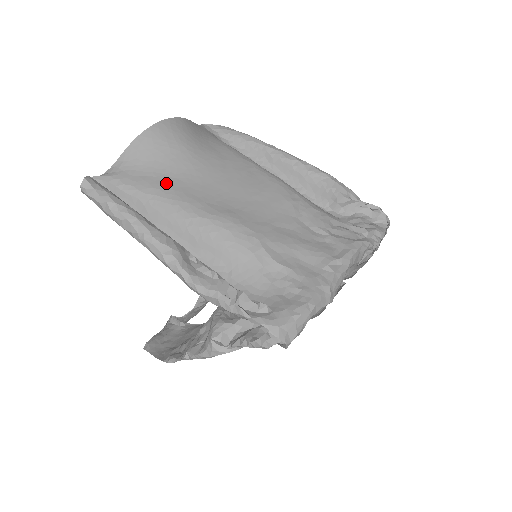
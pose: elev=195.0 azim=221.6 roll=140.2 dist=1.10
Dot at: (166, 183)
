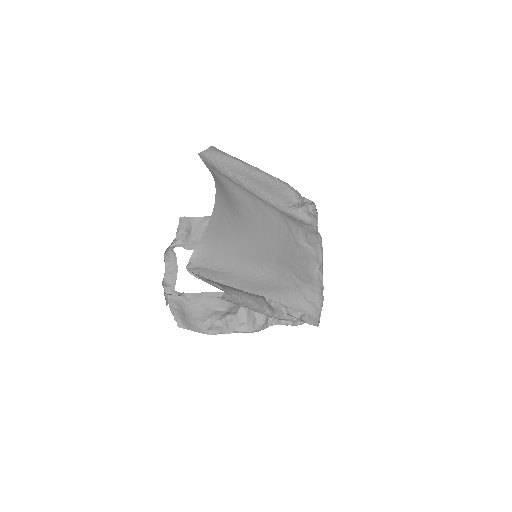
Dot at: (237, 254)
